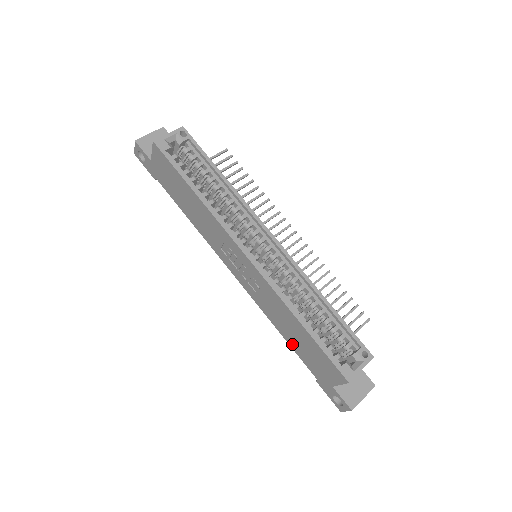
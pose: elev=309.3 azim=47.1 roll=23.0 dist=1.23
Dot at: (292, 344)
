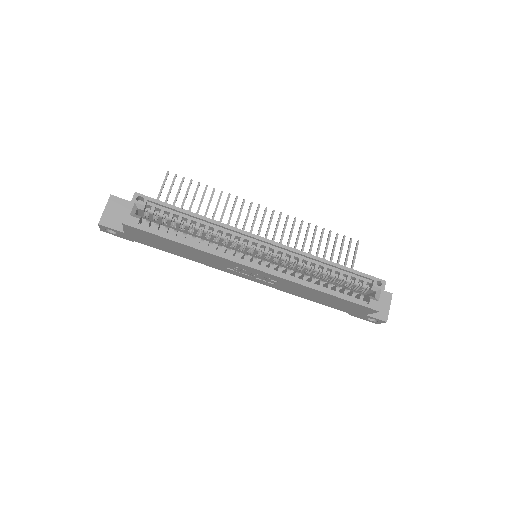
Dot at: (320, 302)
